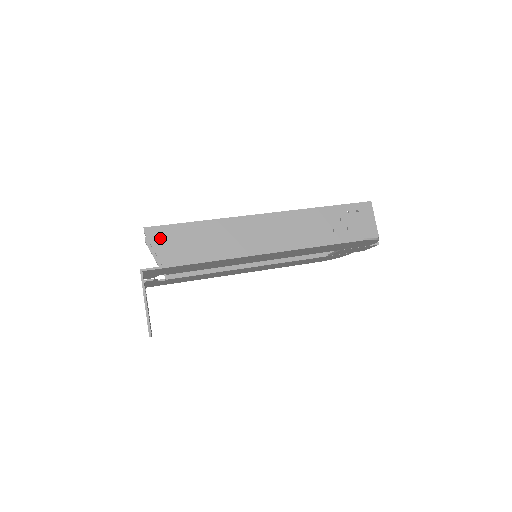
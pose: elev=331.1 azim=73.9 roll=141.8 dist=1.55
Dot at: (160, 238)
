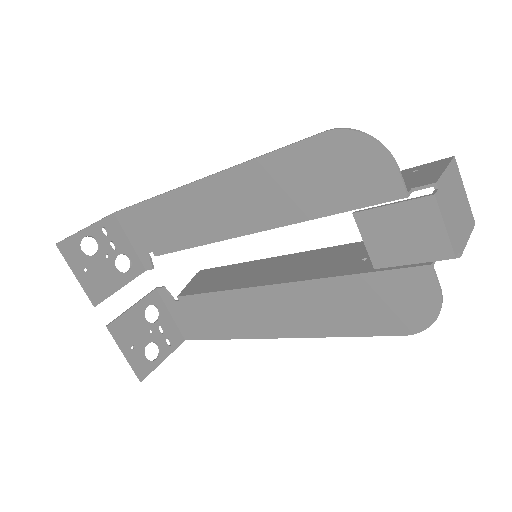
Dot at: occluded
